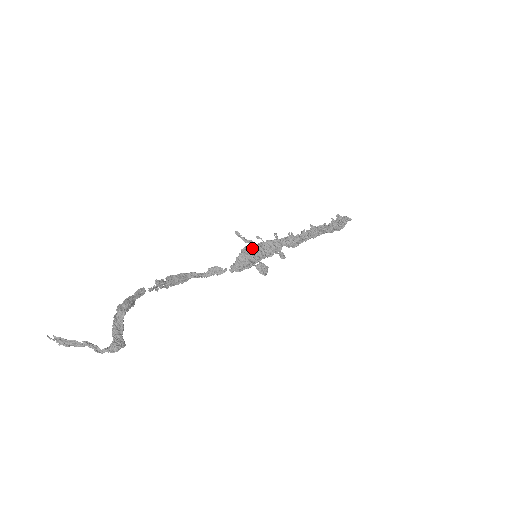
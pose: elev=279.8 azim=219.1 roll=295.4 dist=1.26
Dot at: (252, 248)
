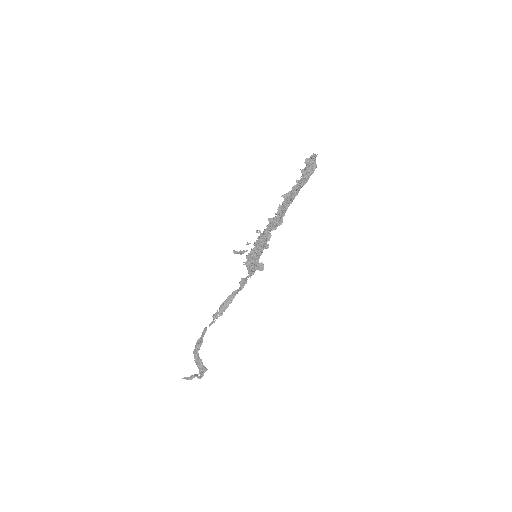
Dot at: (250, 253)
